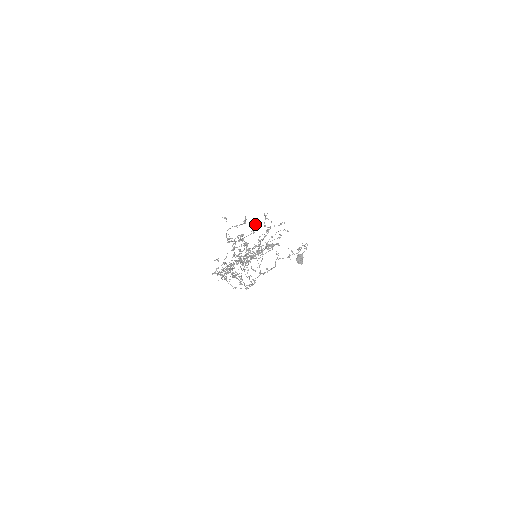
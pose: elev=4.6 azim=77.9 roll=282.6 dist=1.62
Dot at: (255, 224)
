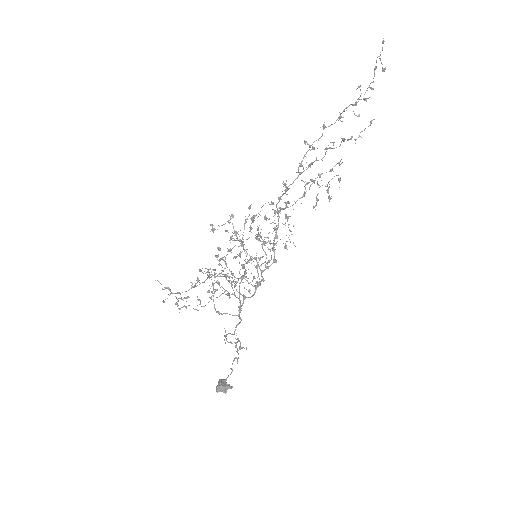
Dot at: (176, 302)
